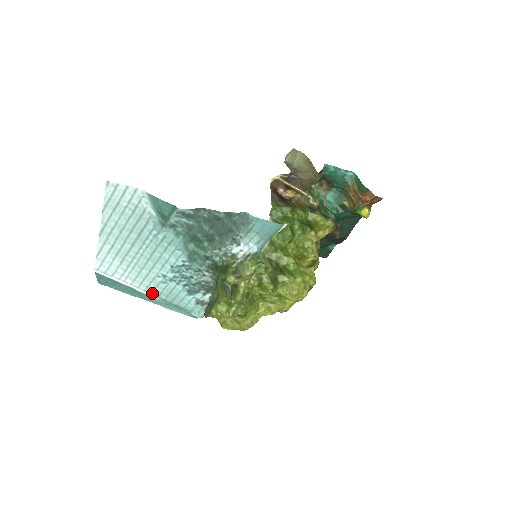
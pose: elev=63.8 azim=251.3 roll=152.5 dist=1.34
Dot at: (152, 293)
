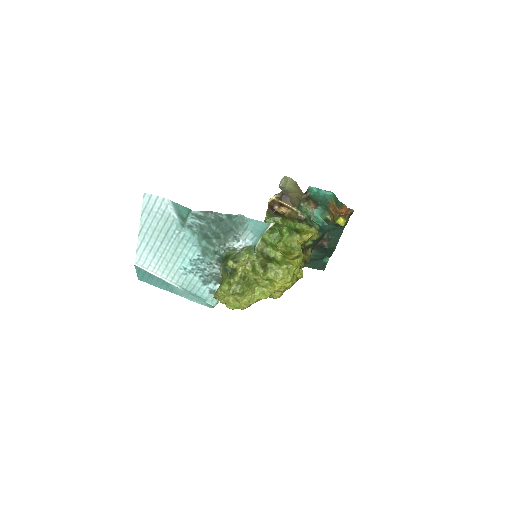
Dot at: (176, 283)
